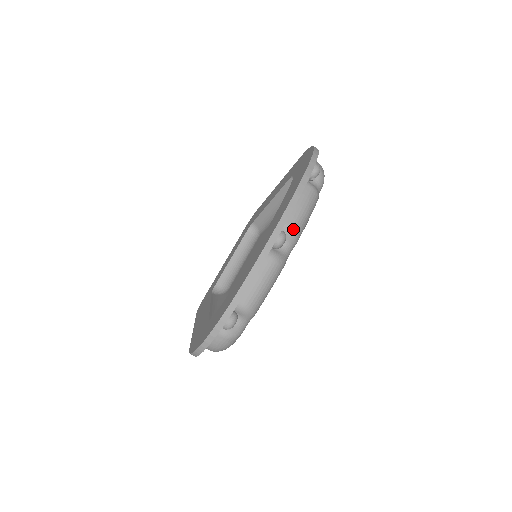
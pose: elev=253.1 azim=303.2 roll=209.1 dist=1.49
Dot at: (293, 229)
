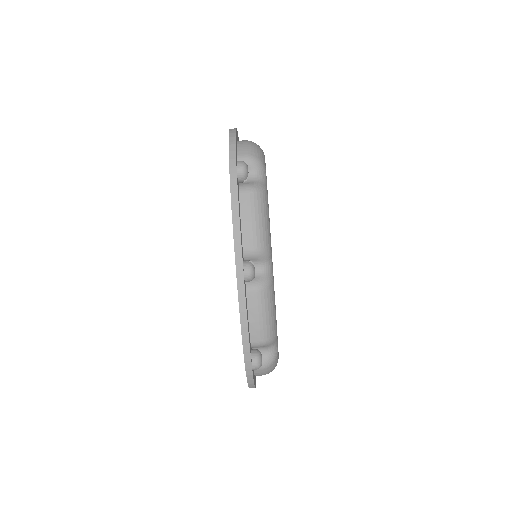
Dot at: (256, 249)
